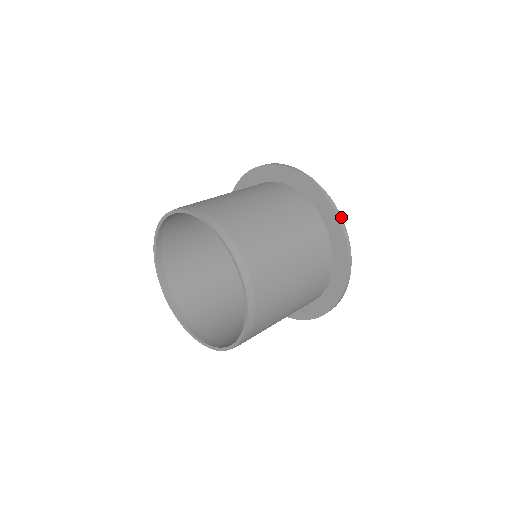
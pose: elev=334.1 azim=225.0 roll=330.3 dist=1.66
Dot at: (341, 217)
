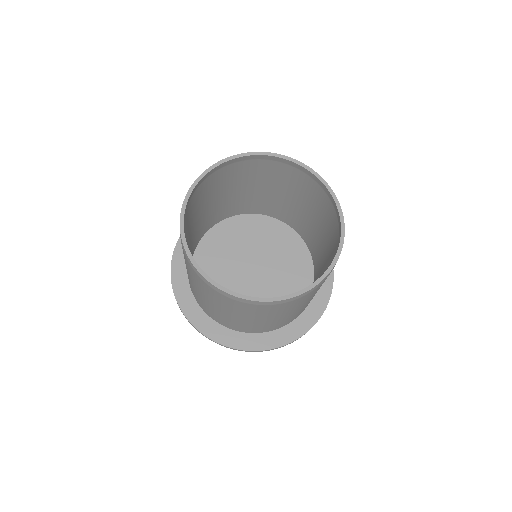
Dot at: (330, 295)
